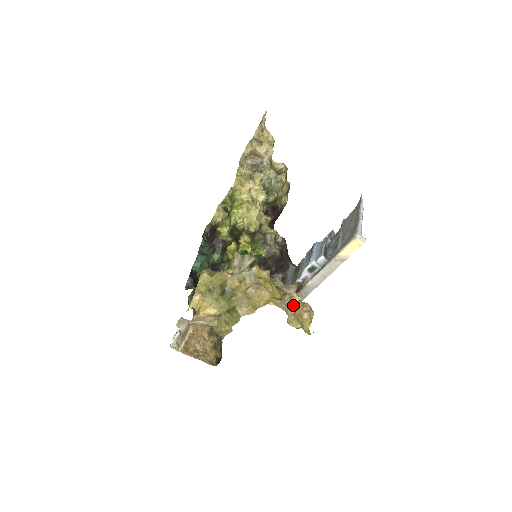
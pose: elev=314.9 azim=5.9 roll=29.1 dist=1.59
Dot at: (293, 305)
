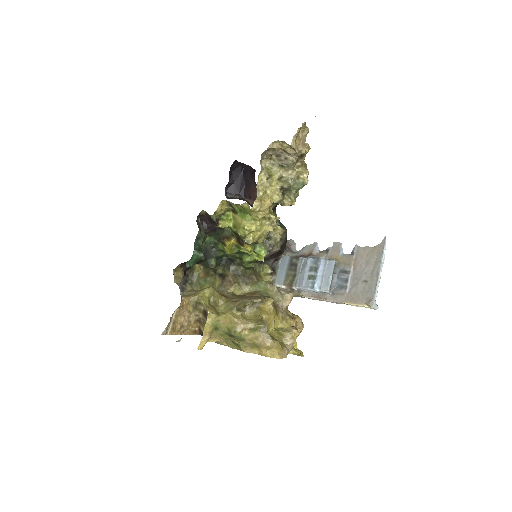
Dot at: occluded
